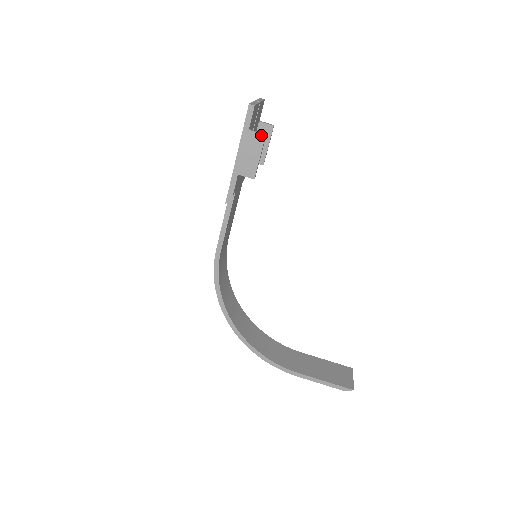
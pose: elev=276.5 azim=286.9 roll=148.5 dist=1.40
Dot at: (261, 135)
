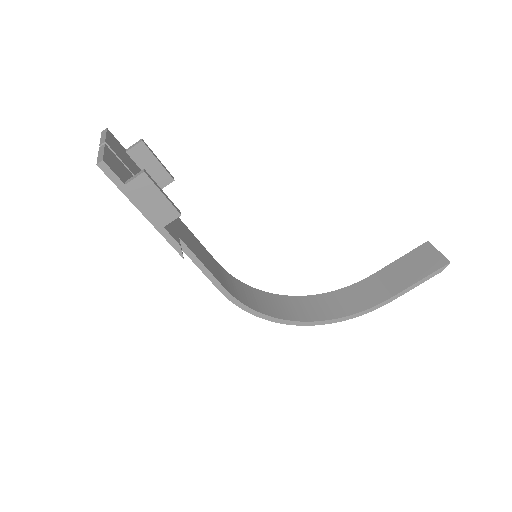
Dot at: (140, 176)
